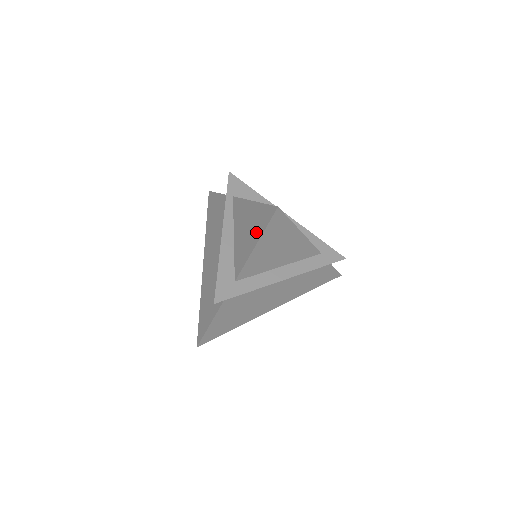
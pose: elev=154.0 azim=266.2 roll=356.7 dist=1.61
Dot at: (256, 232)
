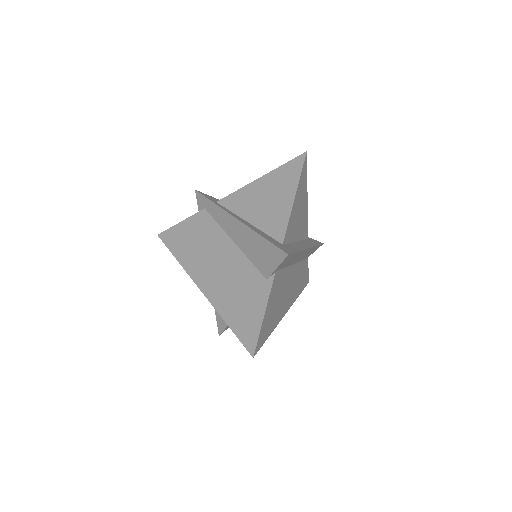
Dot at: (287, 188)
